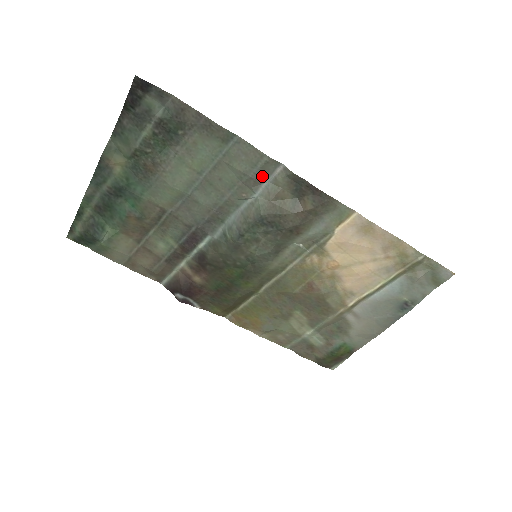
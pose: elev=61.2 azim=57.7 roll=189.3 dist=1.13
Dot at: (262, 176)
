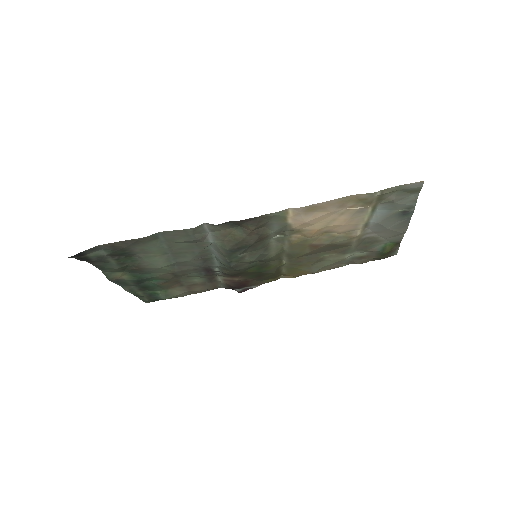
Dot at: (201, 235)
